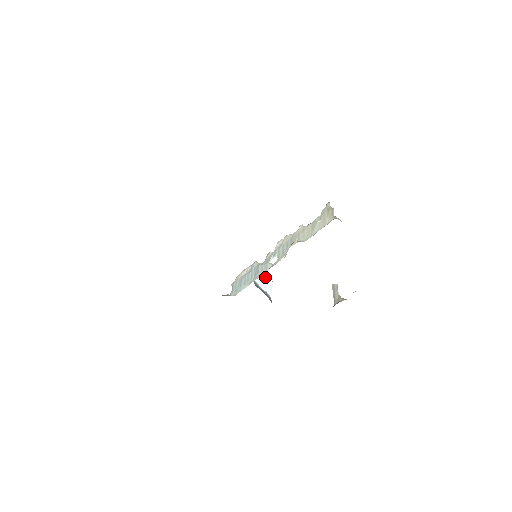
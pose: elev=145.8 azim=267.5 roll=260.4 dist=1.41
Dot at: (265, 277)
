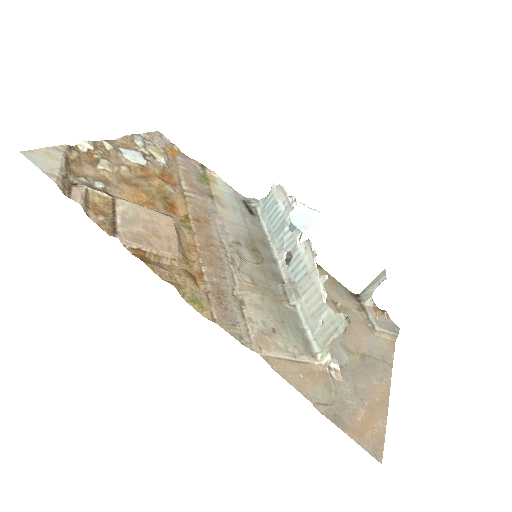
Dot at: (310, 211)
